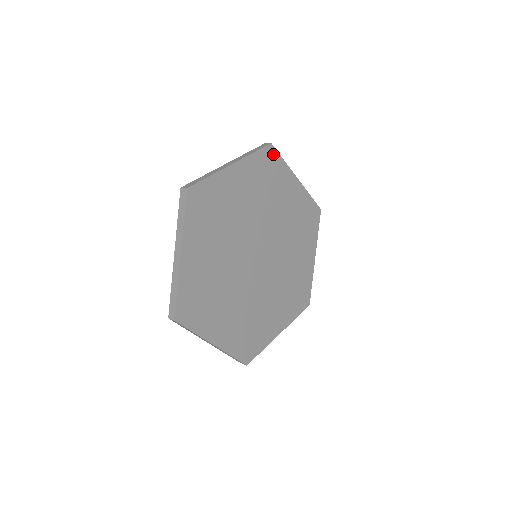
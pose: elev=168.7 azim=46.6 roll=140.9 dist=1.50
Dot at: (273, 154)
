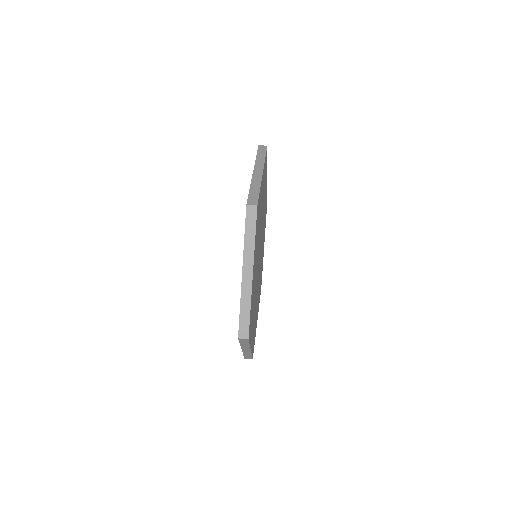
Dot at: occluded
